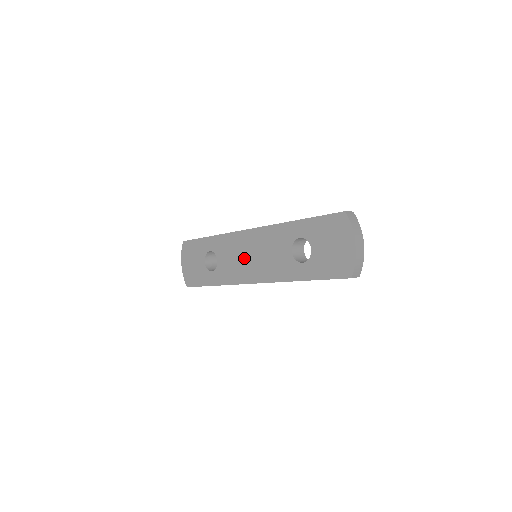
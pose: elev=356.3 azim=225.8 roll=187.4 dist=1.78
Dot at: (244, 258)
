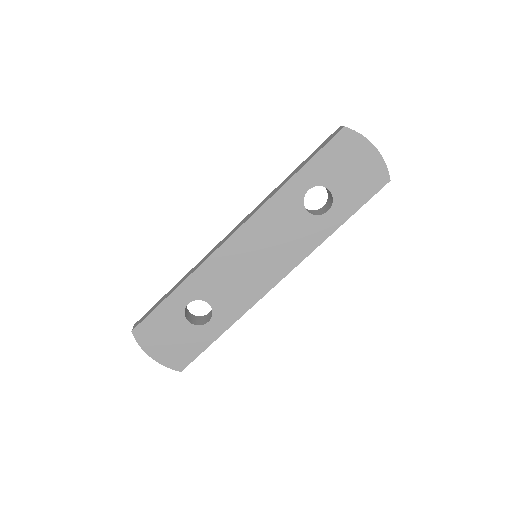
Dot at: (248, 268)
